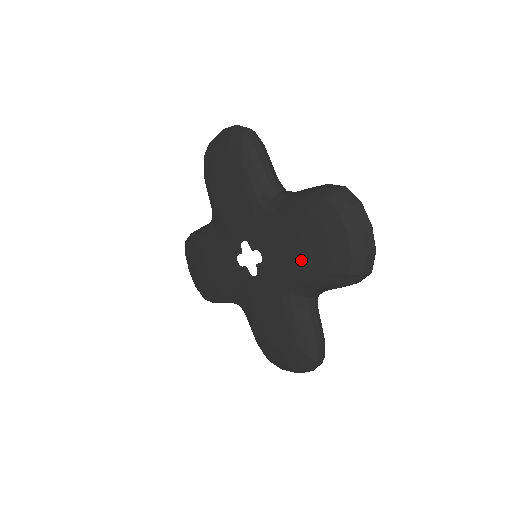
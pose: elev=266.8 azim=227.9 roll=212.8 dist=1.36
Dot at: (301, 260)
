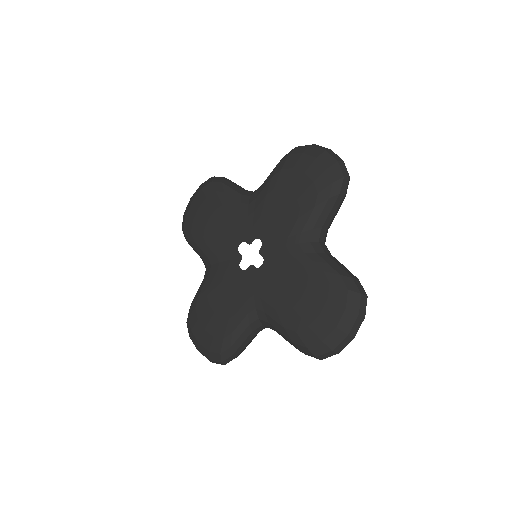
Dot at: (287, 302)
